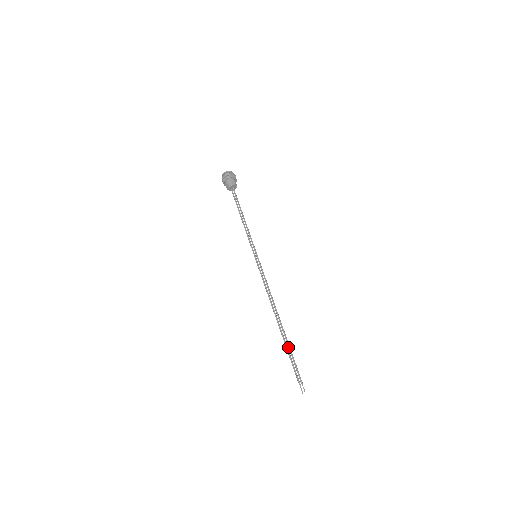
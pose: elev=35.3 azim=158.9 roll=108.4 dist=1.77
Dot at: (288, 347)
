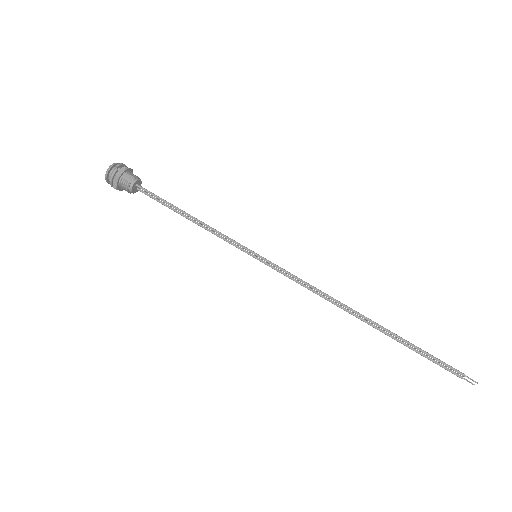
Dot at: (407, 344)
